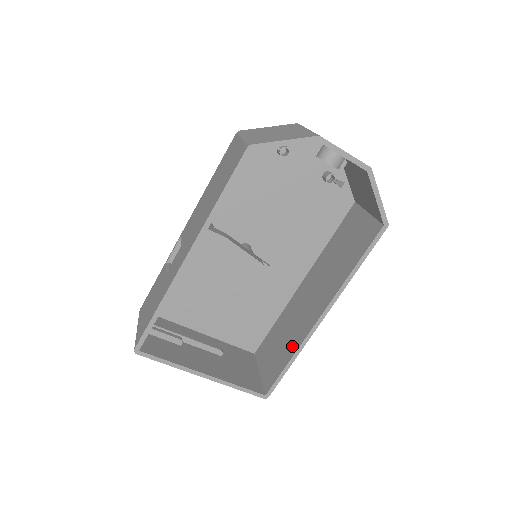
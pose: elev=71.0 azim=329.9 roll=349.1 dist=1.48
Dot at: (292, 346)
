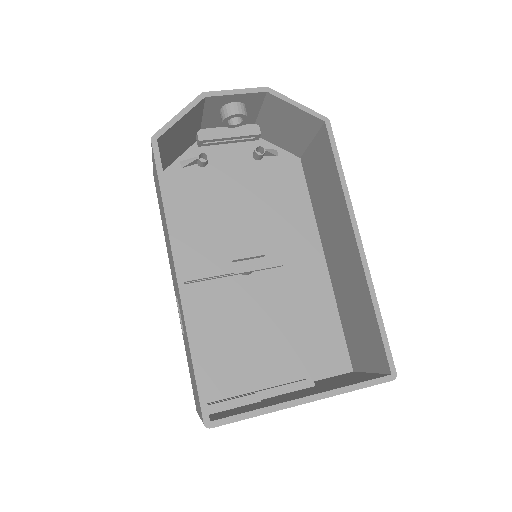
Dot at: (365, 301)
